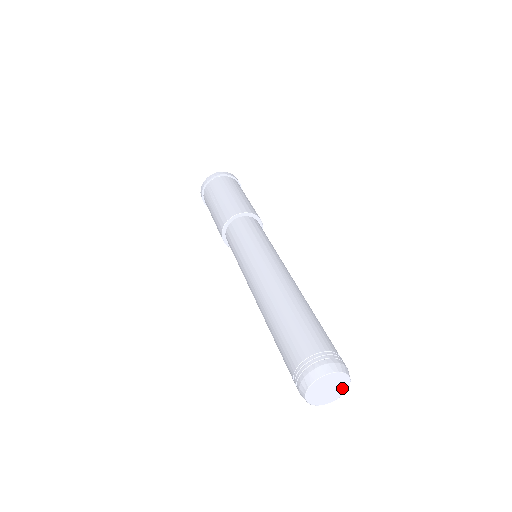
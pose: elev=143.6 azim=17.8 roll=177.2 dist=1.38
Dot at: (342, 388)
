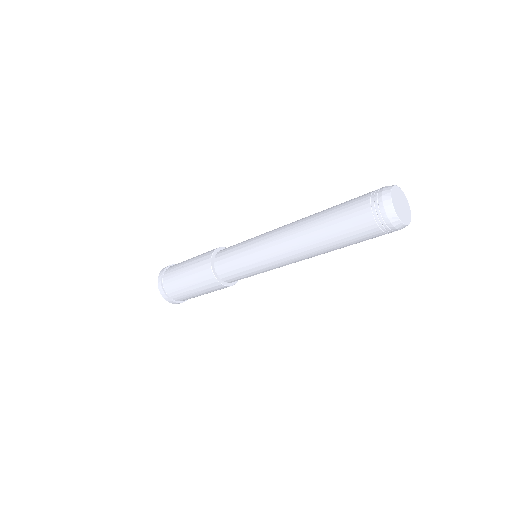
Dot at: (407, 209)
